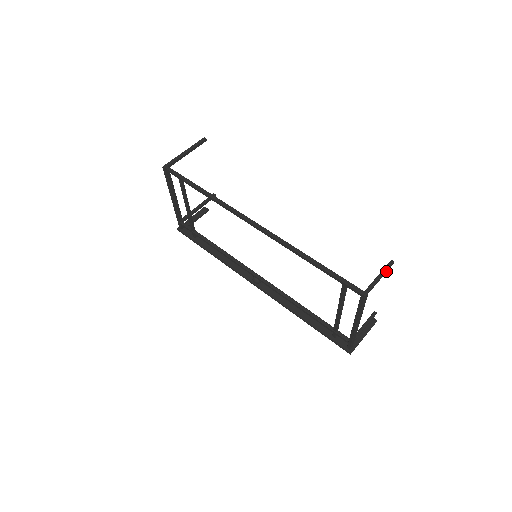
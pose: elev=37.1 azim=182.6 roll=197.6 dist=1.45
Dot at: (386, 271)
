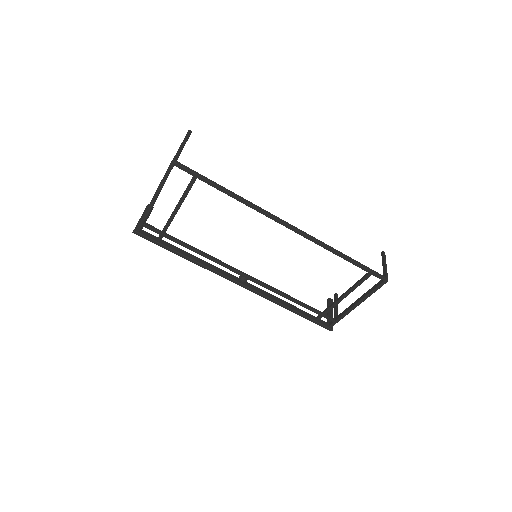
Dot at: (385, 260)
